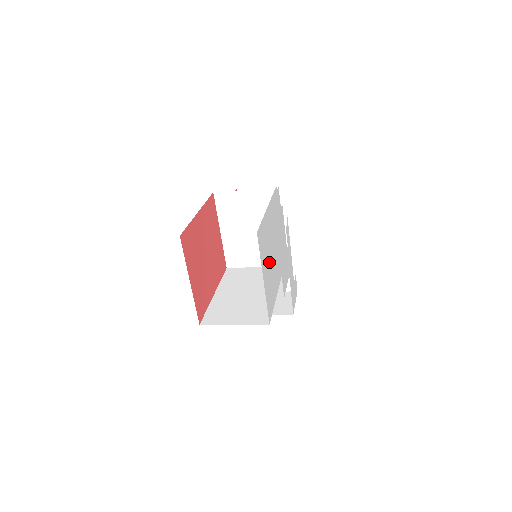
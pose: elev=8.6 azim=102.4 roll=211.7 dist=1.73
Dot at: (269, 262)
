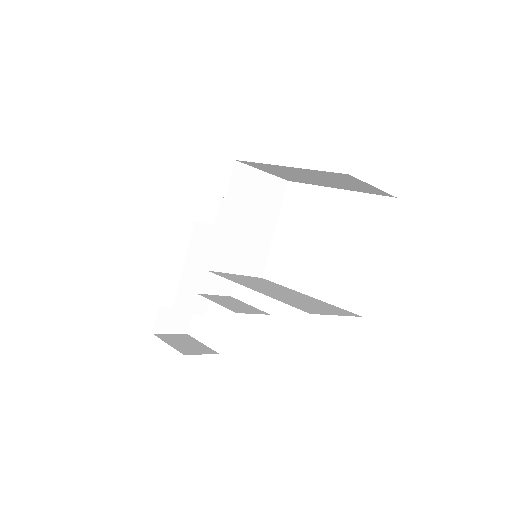
Dot at: occluded
